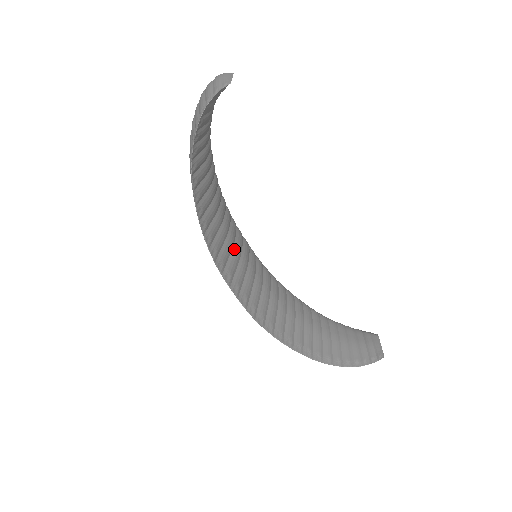
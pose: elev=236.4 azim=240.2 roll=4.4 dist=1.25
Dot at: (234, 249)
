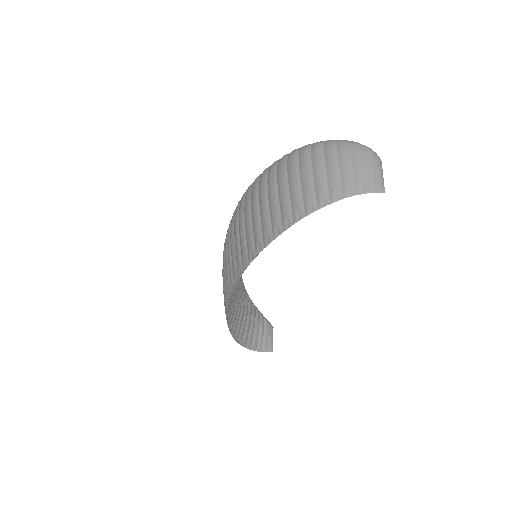
Dot at: occluded
